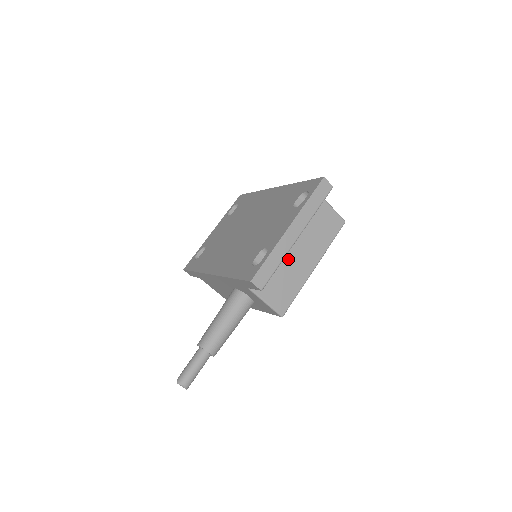
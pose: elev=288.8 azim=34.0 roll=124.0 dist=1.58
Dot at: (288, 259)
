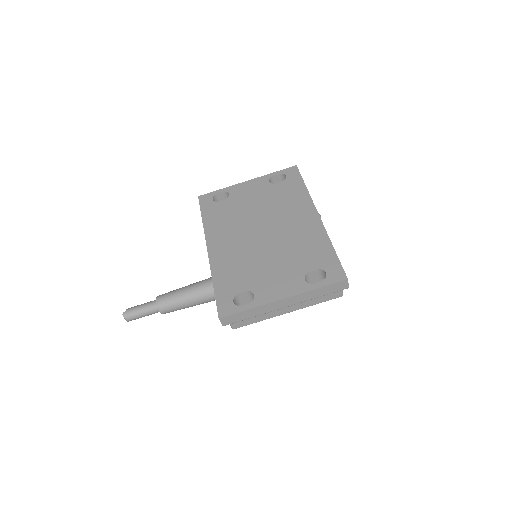
Dot at: occluded
